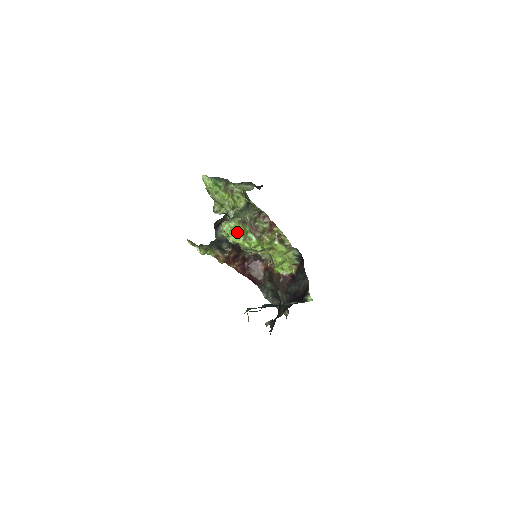
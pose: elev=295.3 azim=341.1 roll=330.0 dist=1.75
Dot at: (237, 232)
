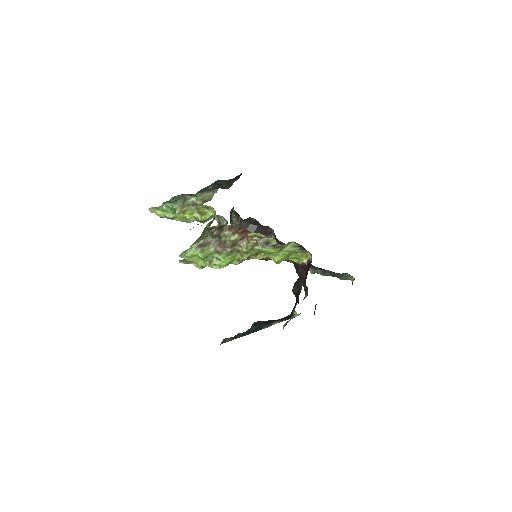
Dot at: (200, 258)
